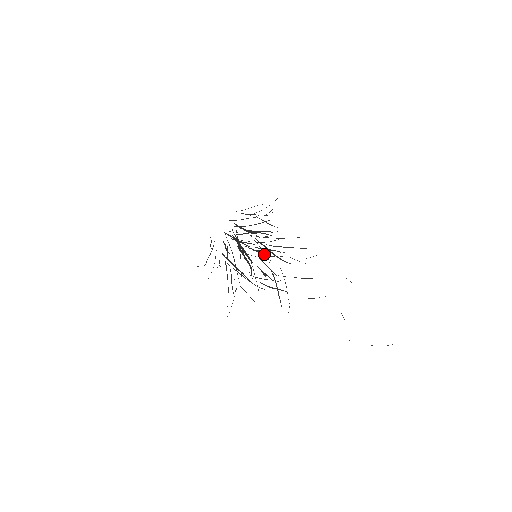
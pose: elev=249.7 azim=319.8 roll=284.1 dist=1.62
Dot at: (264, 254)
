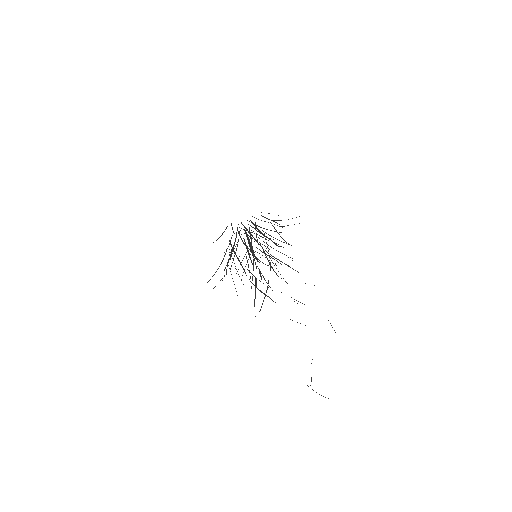
Dot at: (255, 256)
